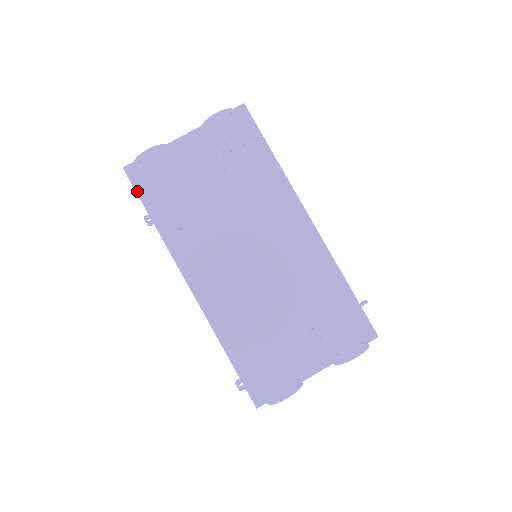
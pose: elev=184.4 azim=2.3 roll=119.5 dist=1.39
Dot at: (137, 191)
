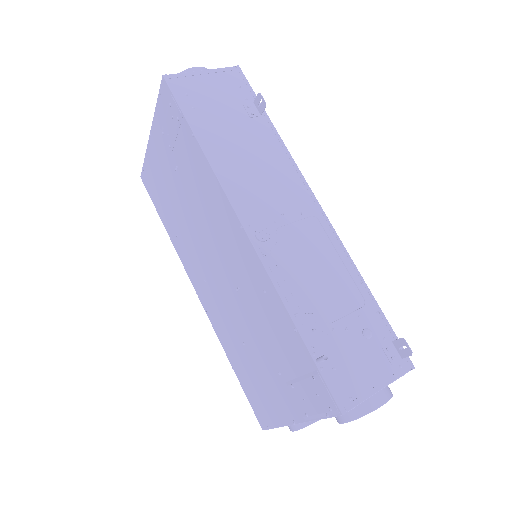
Dot at: (151, 199)
